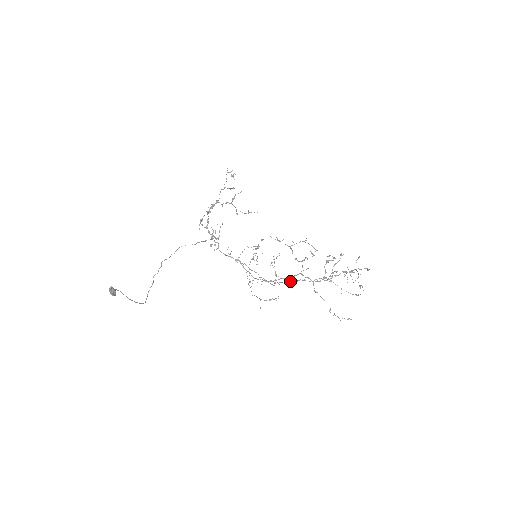
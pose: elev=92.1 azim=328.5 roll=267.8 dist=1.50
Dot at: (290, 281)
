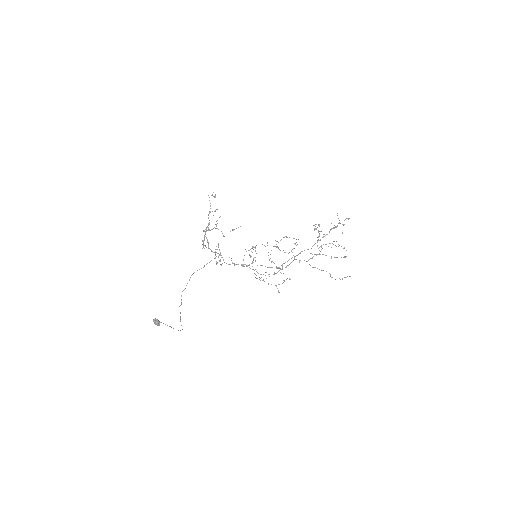
Dot at: occluded
